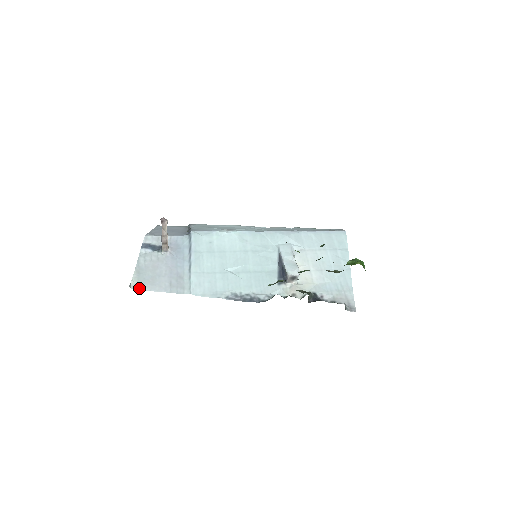
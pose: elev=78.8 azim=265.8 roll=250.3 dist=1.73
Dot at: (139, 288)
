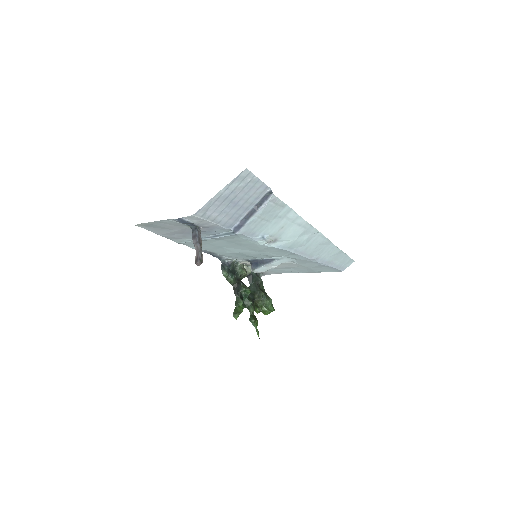
Dot at: (142, 227)
